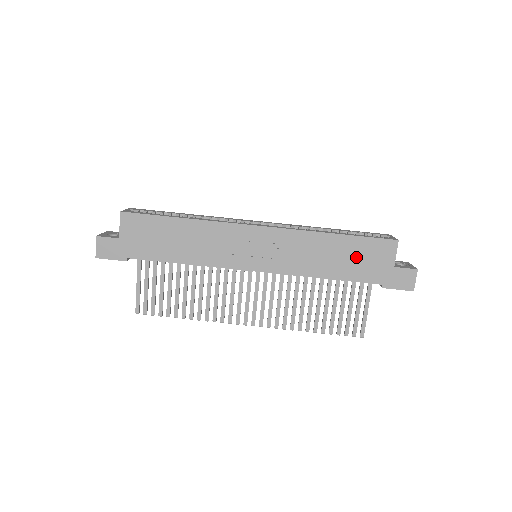
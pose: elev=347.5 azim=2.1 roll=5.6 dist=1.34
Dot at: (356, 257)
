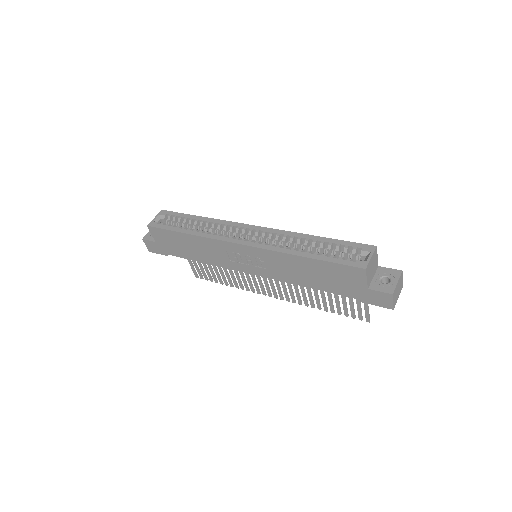
Dot at: (329, 276)
